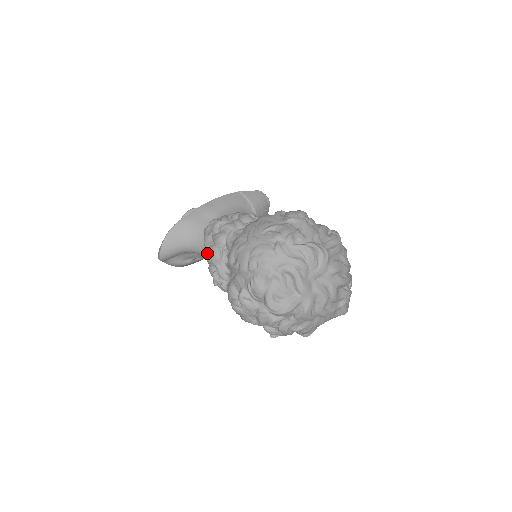
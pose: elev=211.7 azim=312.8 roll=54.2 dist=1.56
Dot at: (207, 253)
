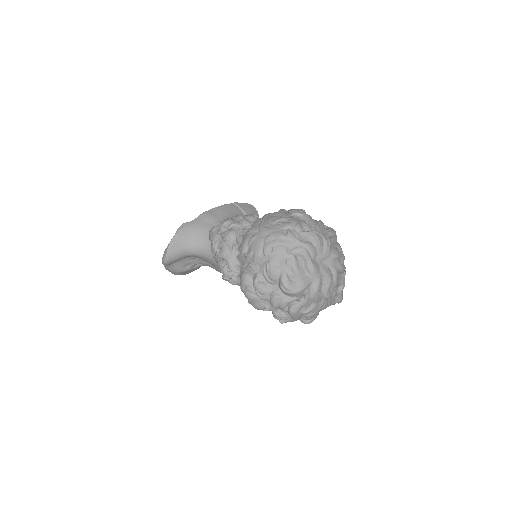
Dot at: (216, 250)
